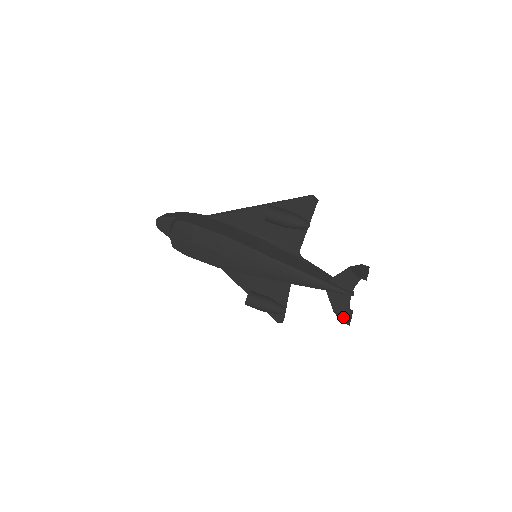
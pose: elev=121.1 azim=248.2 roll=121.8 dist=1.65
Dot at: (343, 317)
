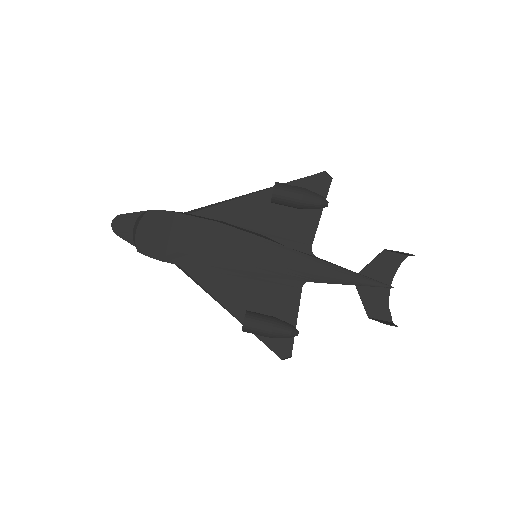
Dot at: (384, 321)
